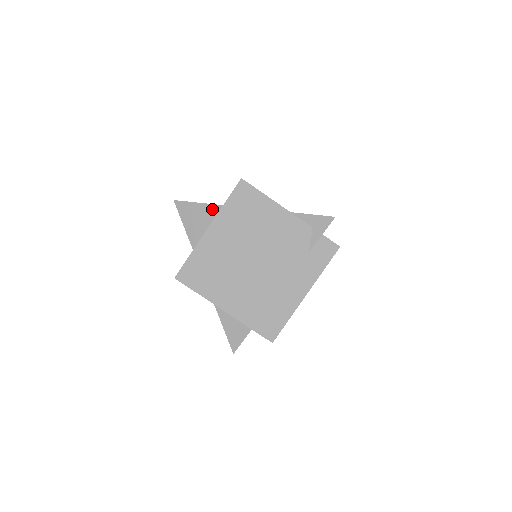
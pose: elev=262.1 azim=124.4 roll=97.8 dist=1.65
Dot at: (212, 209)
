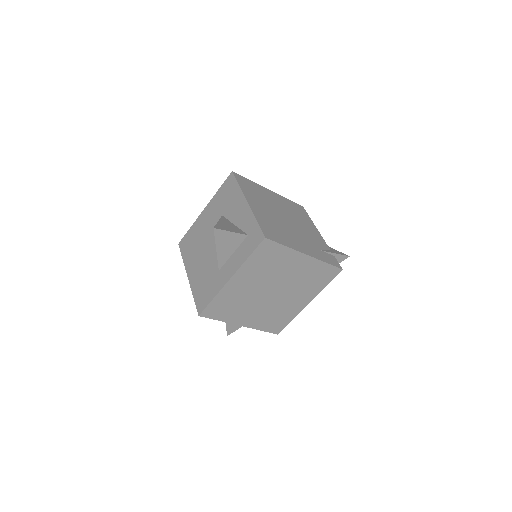
Dot at: occluded
